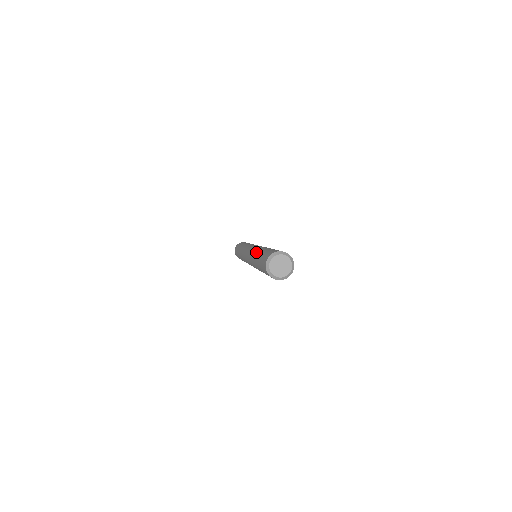
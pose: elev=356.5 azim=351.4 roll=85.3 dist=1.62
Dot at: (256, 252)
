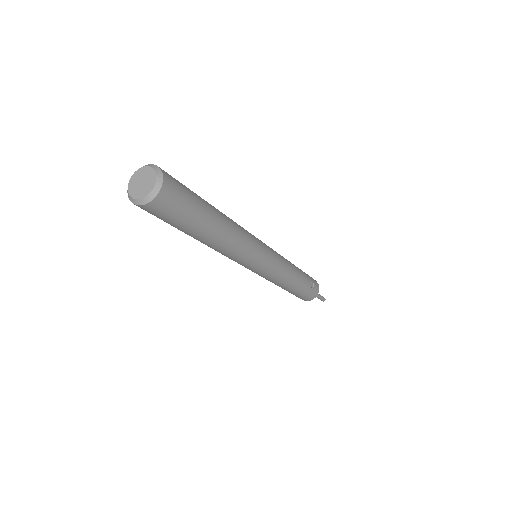
Dot at: occluded
